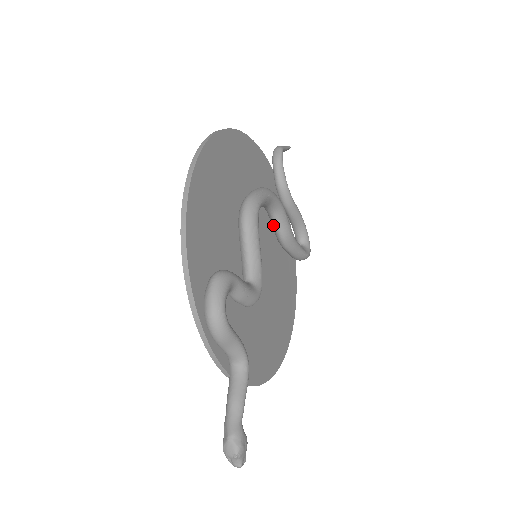
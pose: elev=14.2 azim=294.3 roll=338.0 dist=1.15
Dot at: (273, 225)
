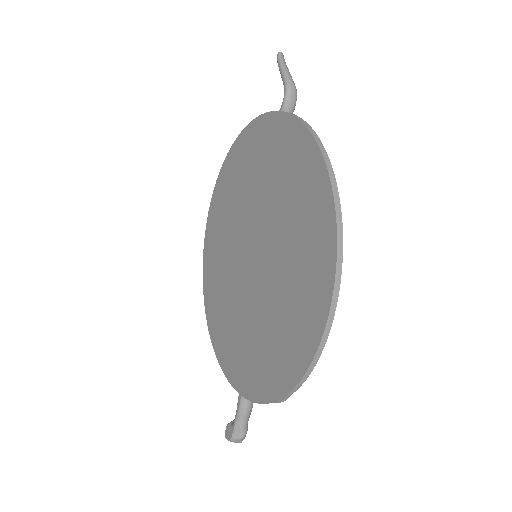
Dot at: occluded
